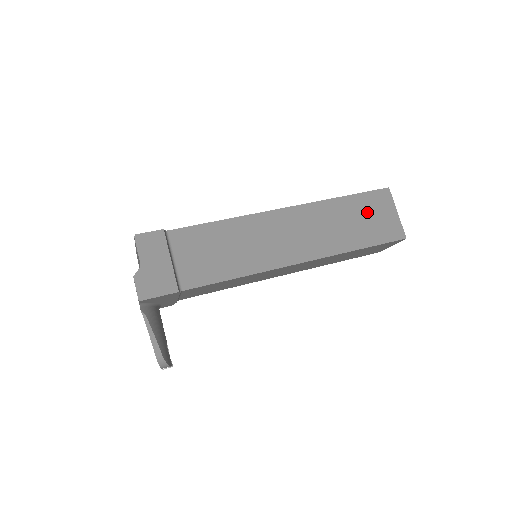
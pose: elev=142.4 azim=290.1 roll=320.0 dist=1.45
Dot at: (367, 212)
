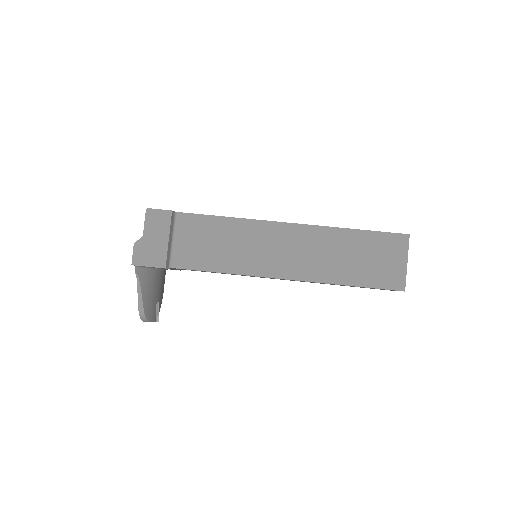
Dot at: (374, 252)
